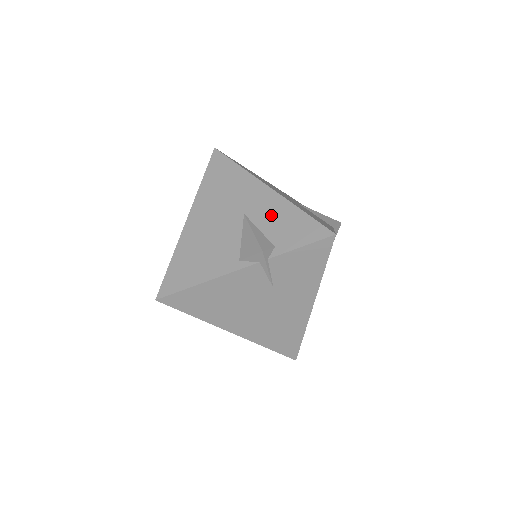
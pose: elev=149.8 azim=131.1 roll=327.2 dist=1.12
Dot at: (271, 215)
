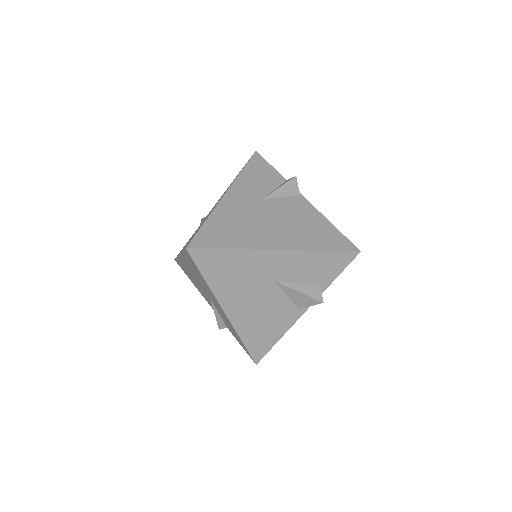
Dot at: (299, 269)
